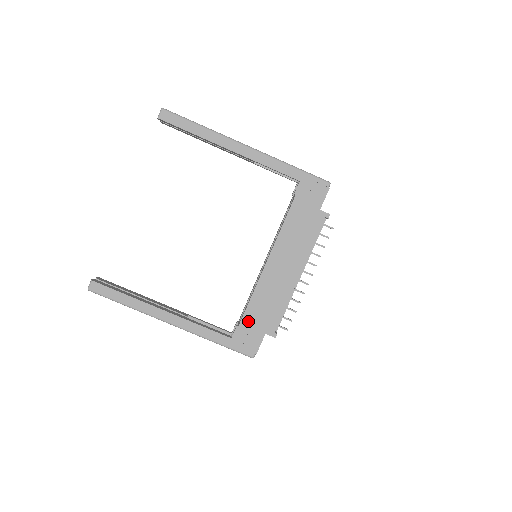
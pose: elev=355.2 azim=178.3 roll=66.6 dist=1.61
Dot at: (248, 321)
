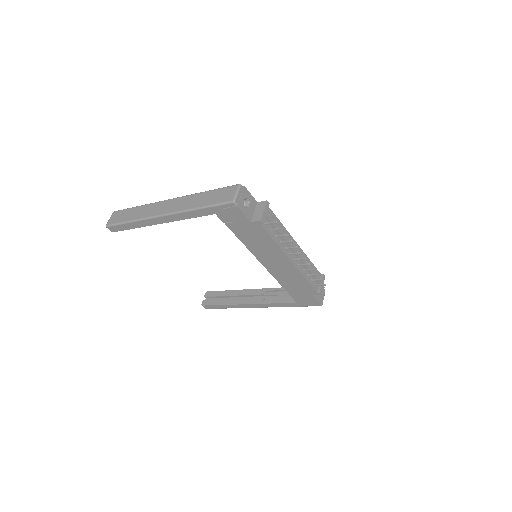
Dot at: (294, 293)
